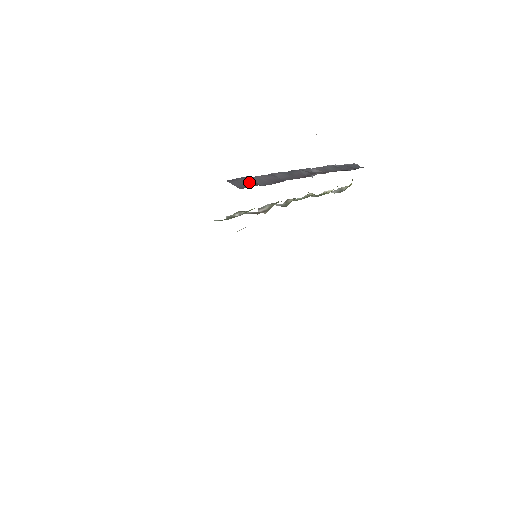
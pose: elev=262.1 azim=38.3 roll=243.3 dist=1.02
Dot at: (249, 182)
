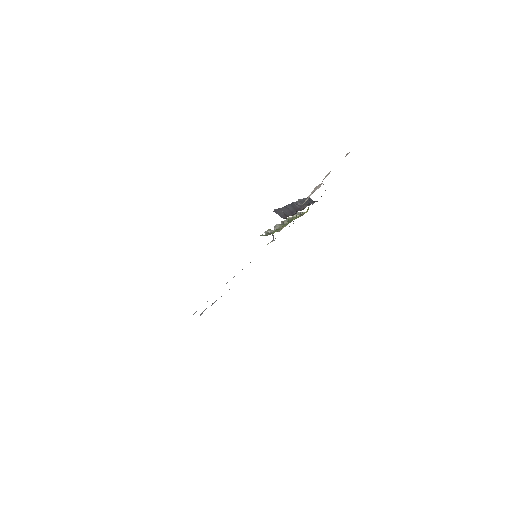
Dot at: (284, 213)
